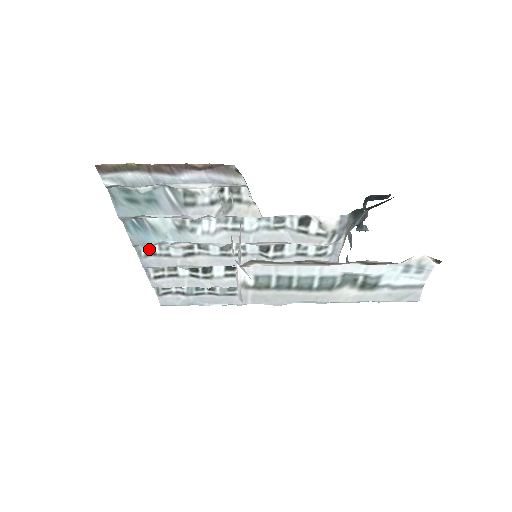
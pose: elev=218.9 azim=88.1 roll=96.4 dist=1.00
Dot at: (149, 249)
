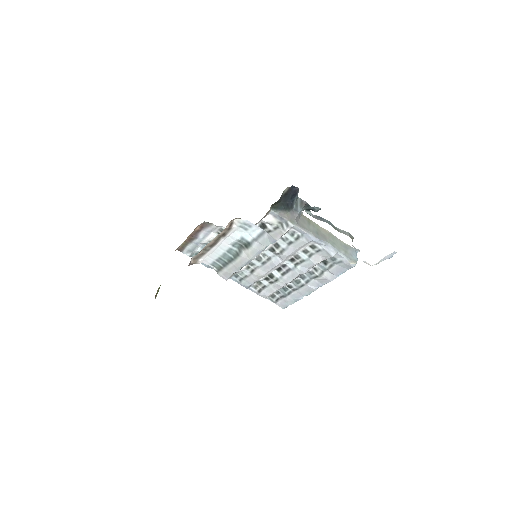
Dot at: (238, 277)
